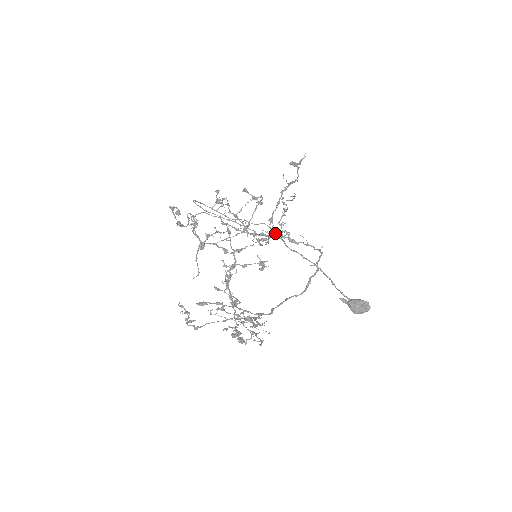
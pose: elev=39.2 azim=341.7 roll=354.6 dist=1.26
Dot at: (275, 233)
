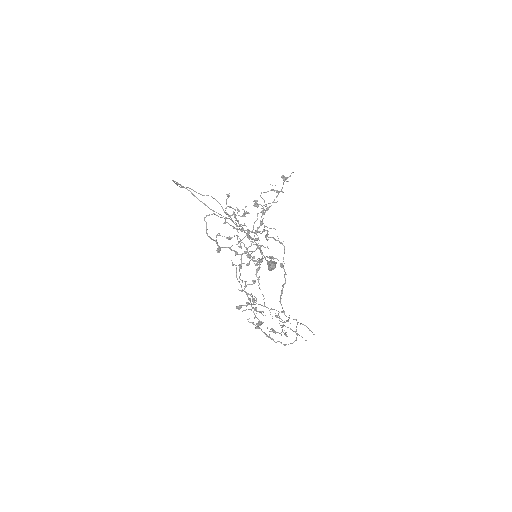
Dot at: occluded
